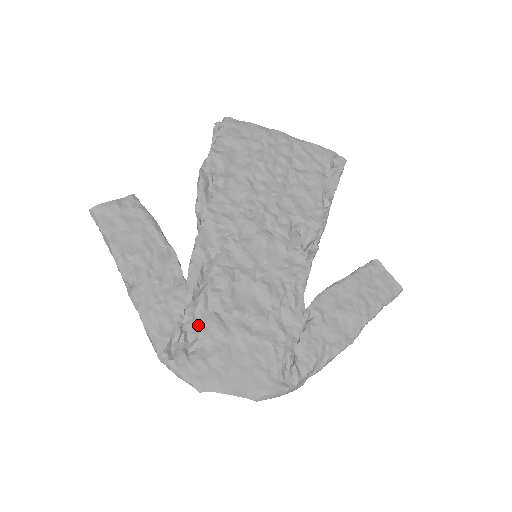
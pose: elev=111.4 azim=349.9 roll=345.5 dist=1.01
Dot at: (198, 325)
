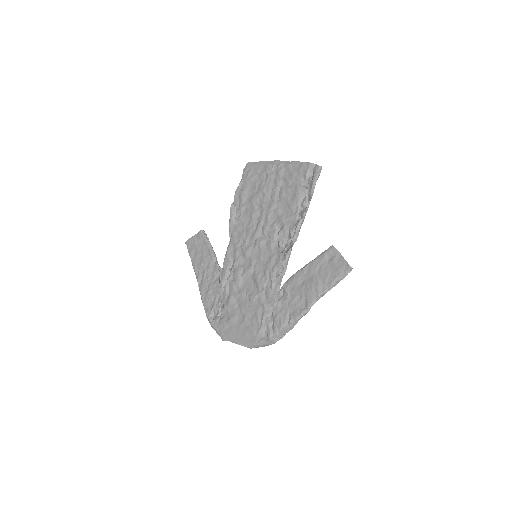
Dot at: (224, 303)
